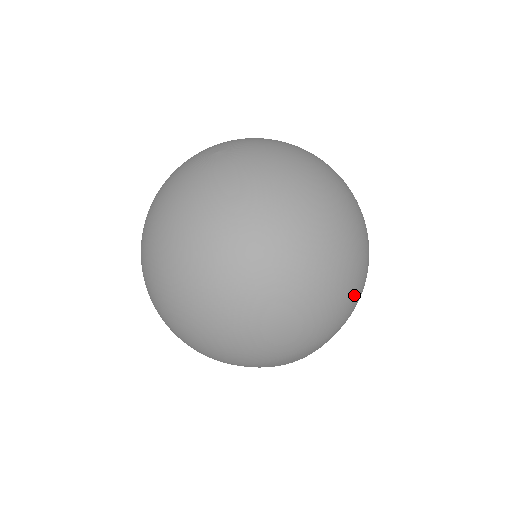
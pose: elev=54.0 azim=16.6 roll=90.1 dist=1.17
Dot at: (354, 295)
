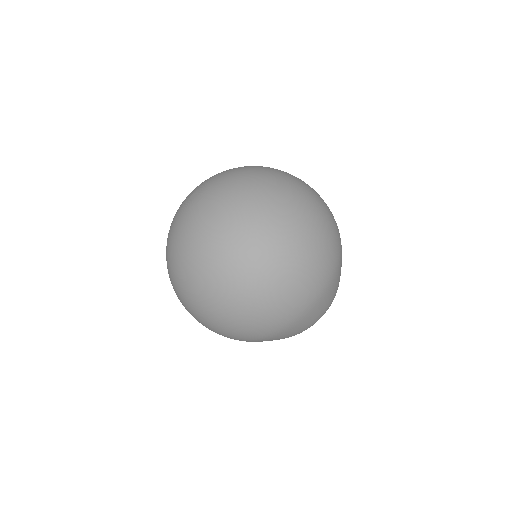
Dot at: (282, 308)
